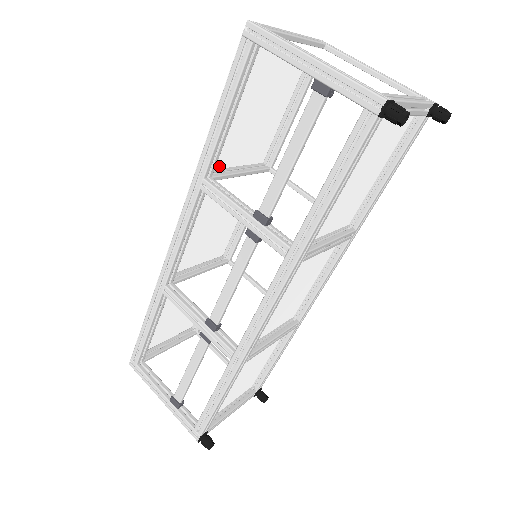
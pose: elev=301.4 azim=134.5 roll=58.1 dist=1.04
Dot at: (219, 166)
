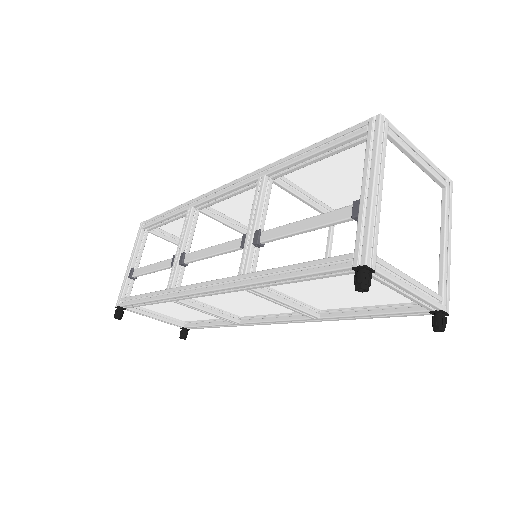
Dot at: (291, 179)
